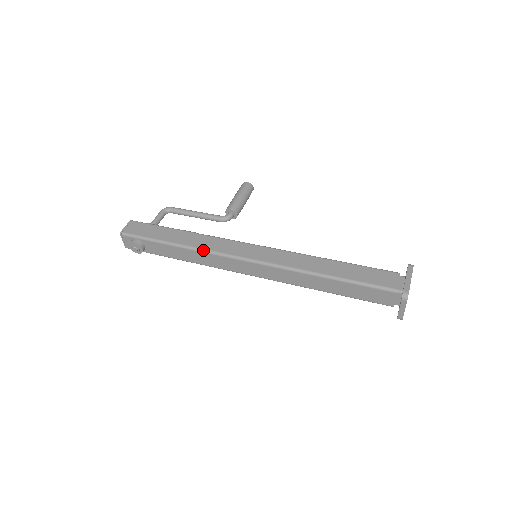
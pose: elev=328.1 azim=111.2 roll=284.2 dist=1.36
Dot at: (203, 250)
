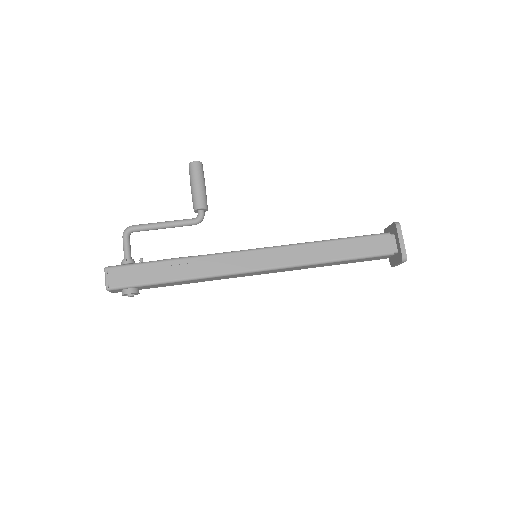
Dot at: (209, 277)
